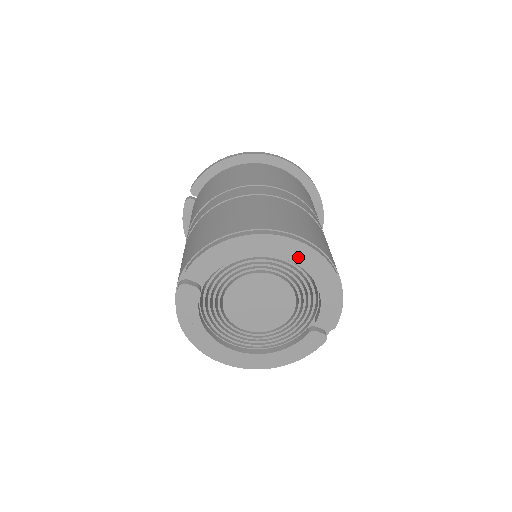
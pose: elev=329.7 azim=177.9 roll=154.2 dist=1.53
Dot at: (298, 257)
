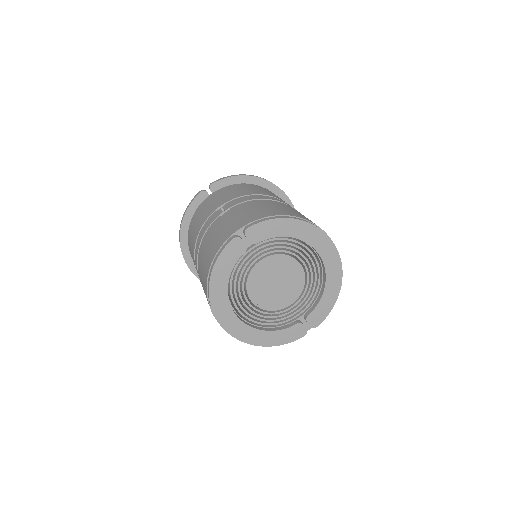
Dot at: (327, 256)
